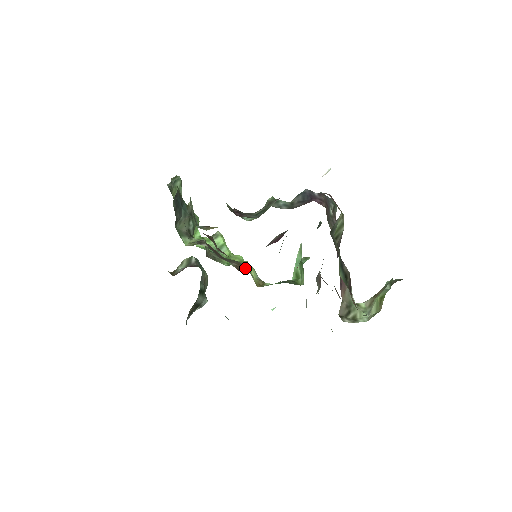
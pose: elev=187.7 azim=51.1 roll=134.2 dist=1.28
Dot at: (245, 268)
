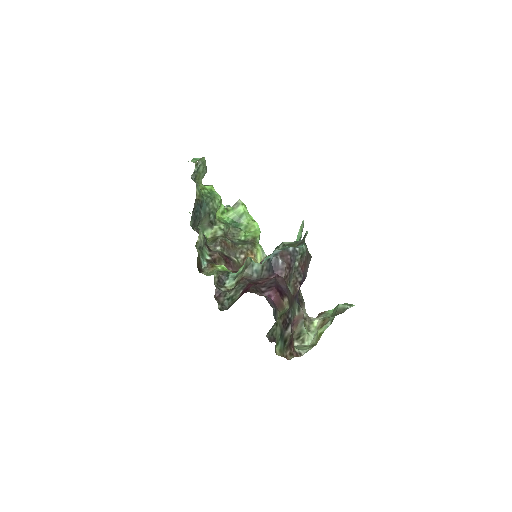
Dot at: occluded
